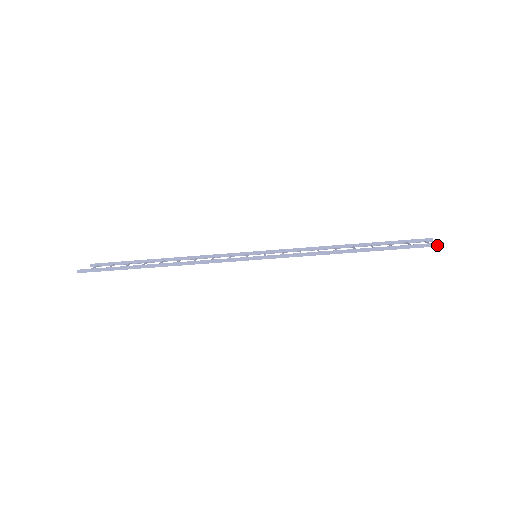
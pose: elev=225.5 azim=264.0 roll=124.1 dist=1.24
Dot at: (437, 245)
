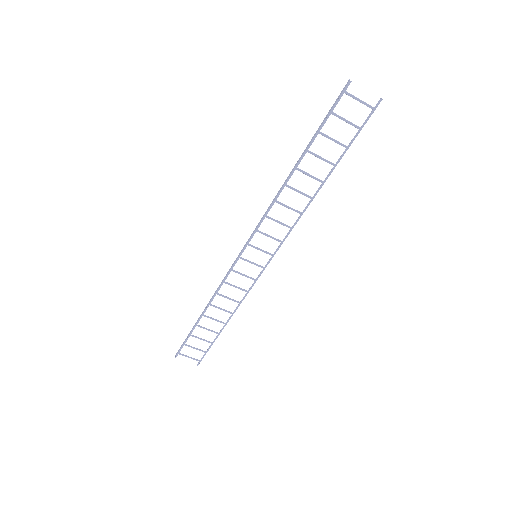
Dot at: (345, 88)
